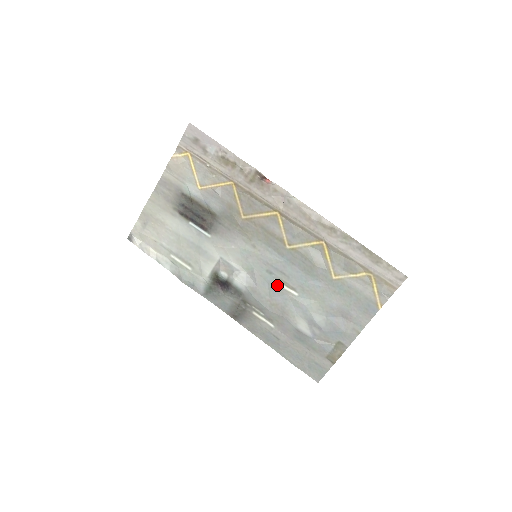
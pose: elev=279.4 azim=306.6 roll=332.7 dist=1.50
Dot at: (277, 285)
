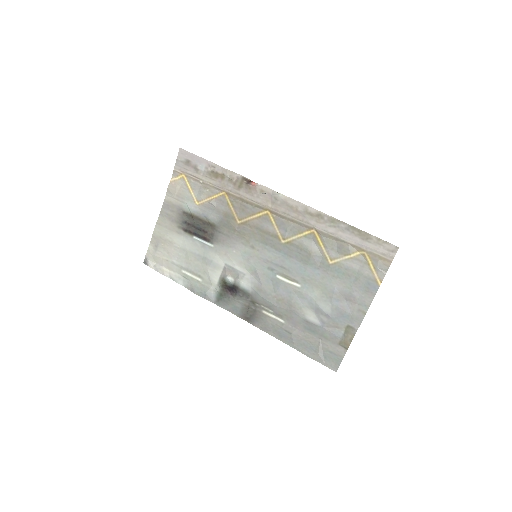
Dot at: (280, 280)
